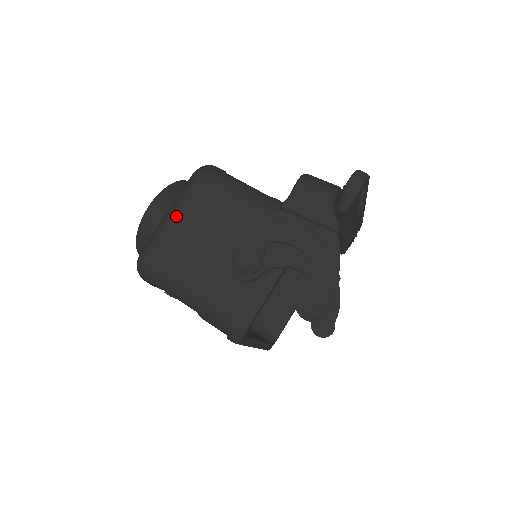
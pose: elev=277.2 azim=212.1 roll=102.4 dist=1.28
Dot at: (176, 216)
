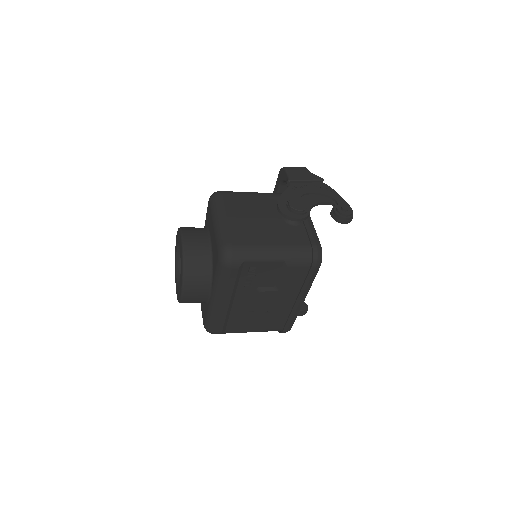
Dot at: (228, 217)
